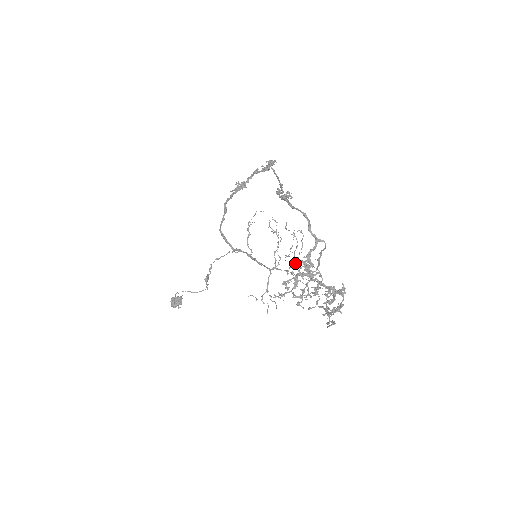
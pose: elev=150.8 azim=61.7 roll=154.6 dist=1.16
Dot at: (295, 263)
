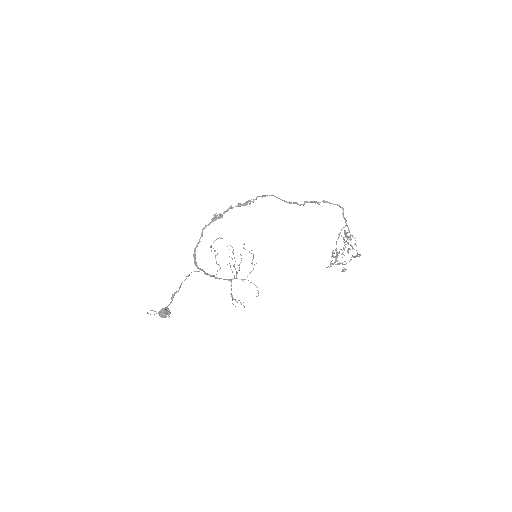
Dot at: (345, 230)
